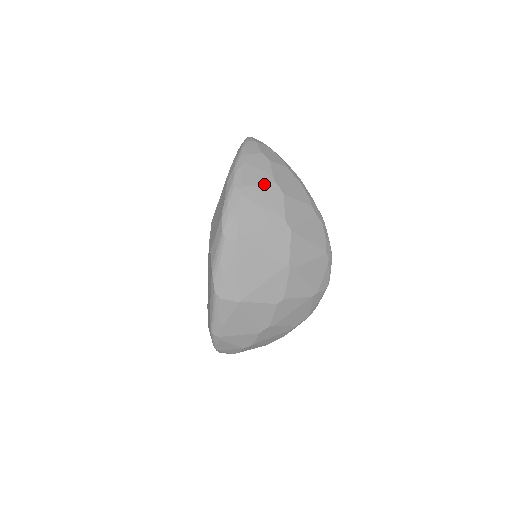
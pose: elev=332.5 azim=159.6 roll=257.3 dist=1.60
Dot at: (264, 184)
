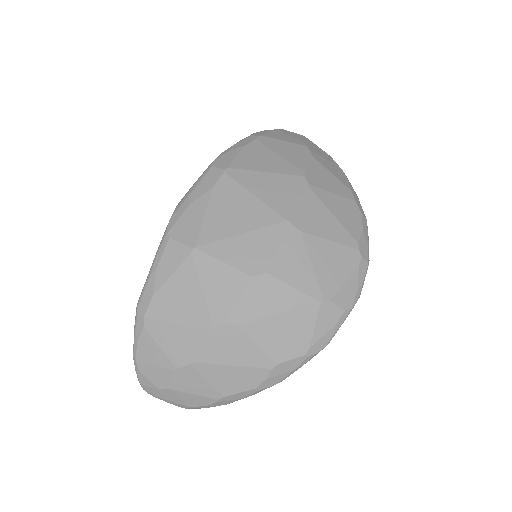
Dot at: (291, 143)
